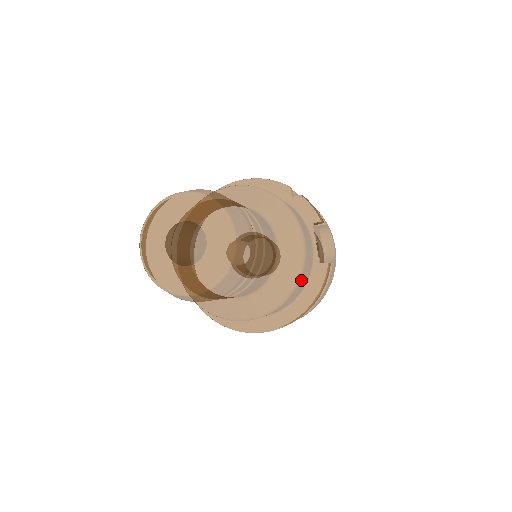
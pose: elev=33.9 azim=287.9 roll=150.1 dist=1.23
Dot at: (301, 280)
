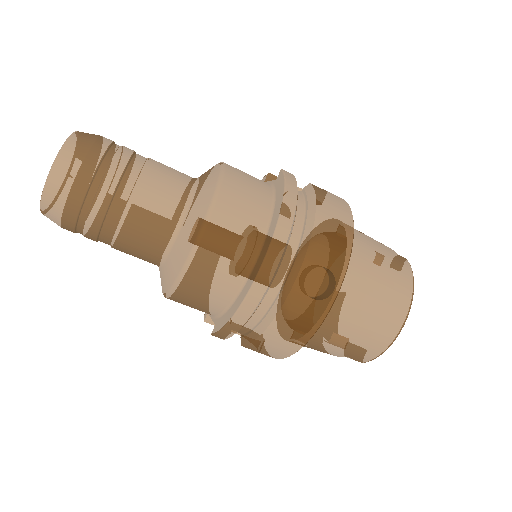
Dot at: (233, 175)
